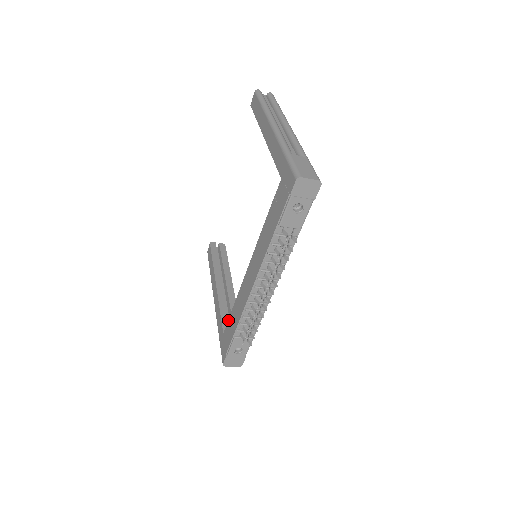
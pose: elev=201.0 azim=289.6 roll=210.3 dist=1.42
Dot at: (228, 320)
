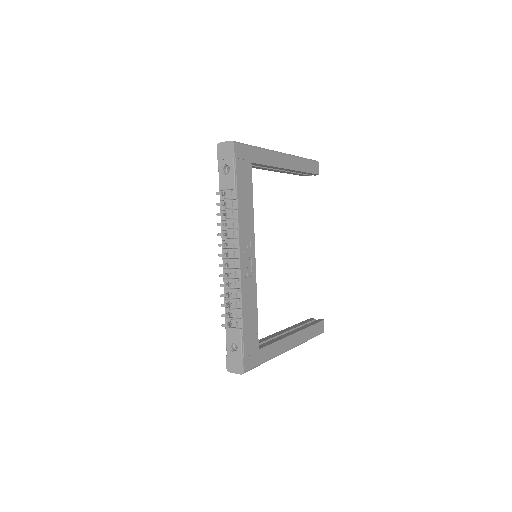
Dot at: occluded
